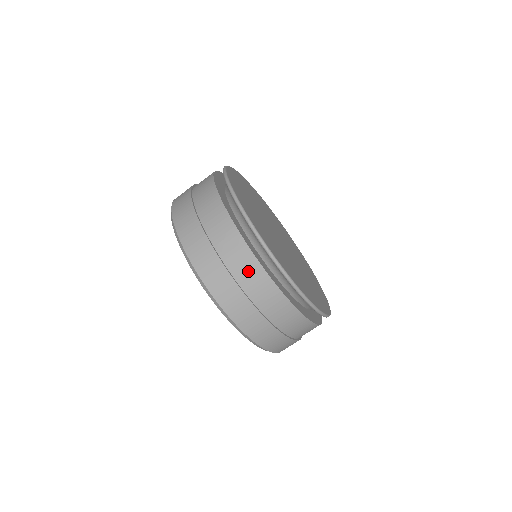
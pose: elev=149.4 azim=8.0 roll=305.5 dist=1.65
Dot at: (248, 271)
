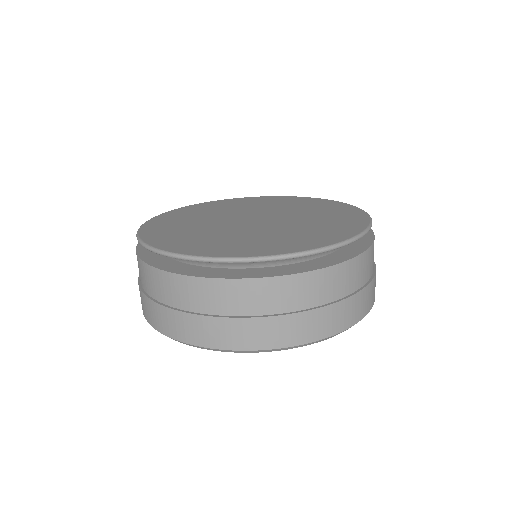
Dot at: (167, 288)
